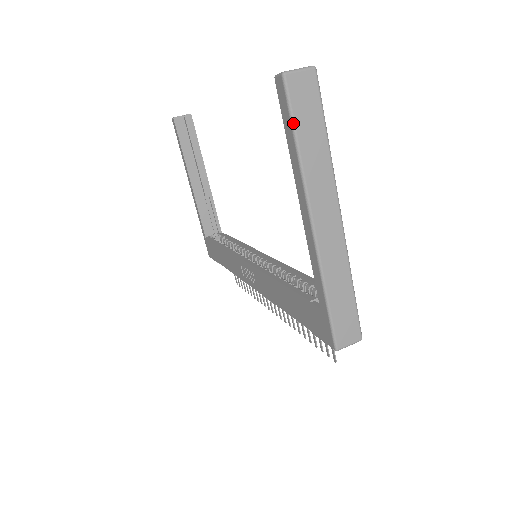
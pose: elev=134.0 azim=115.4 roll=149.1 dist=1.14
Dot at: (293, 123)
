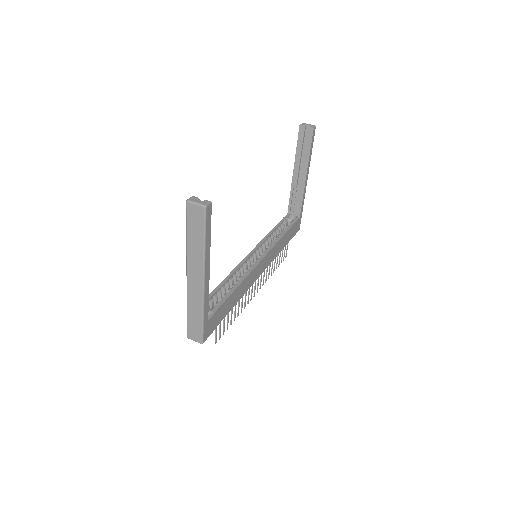
Dot at: (186, 226)
